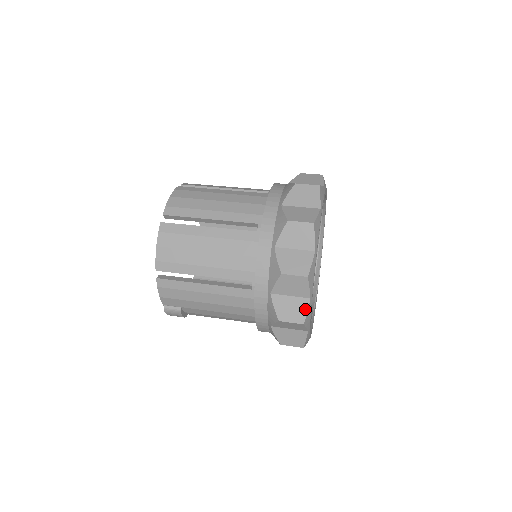
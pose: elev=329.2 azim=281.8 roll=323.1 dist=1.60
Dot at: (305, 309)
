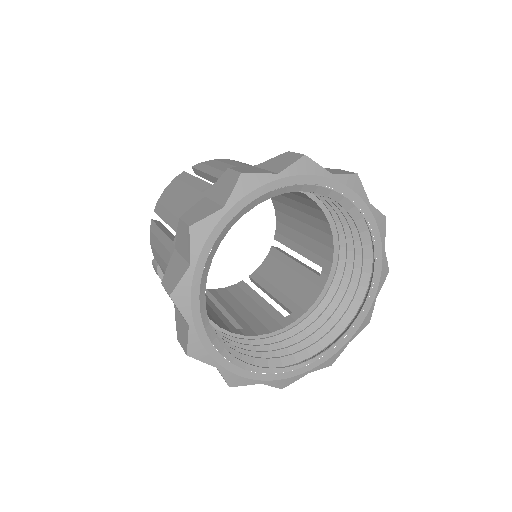
Dot at: (180, 277)
